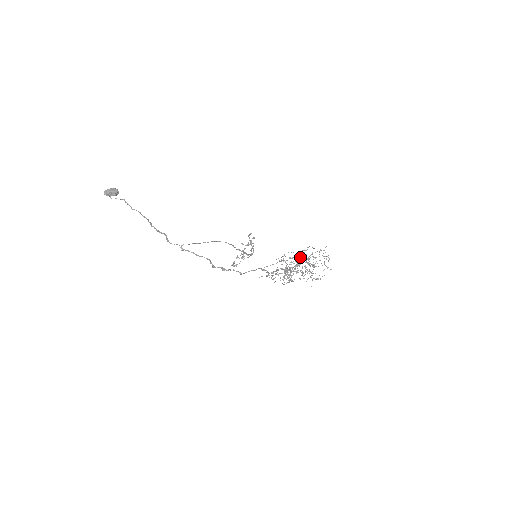
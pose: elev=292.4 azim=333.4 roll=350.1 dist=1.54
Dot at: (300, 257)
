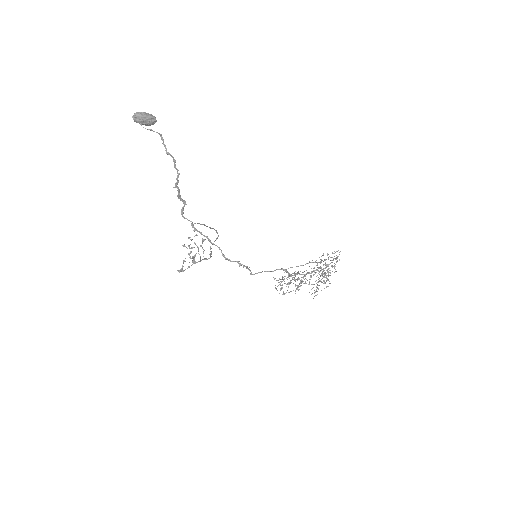
Dot at: (333, 260)
